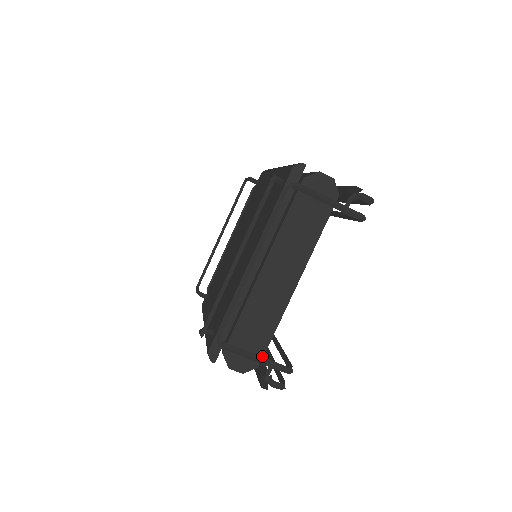
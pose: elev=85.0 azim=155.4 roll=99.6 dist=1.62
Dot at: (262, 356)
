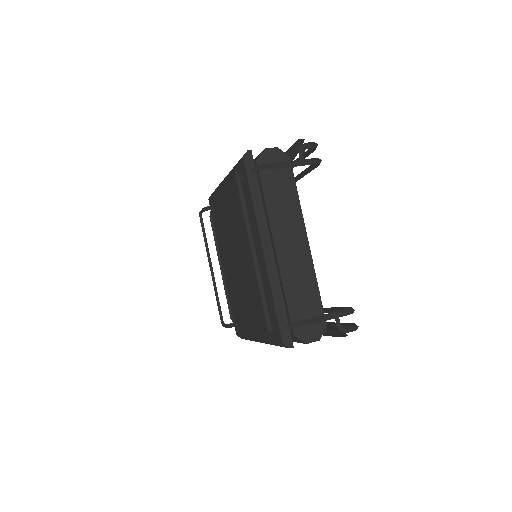
Dot at: occluded
